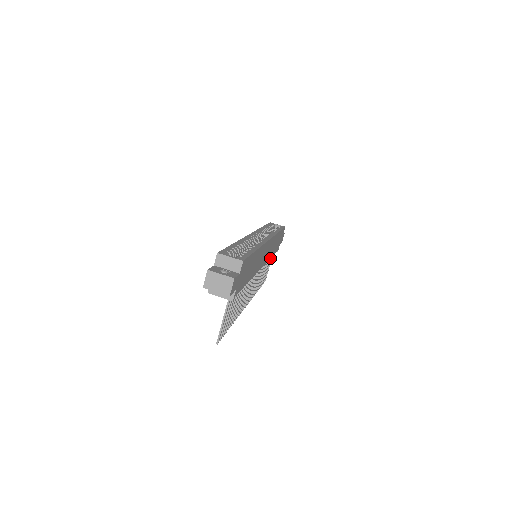
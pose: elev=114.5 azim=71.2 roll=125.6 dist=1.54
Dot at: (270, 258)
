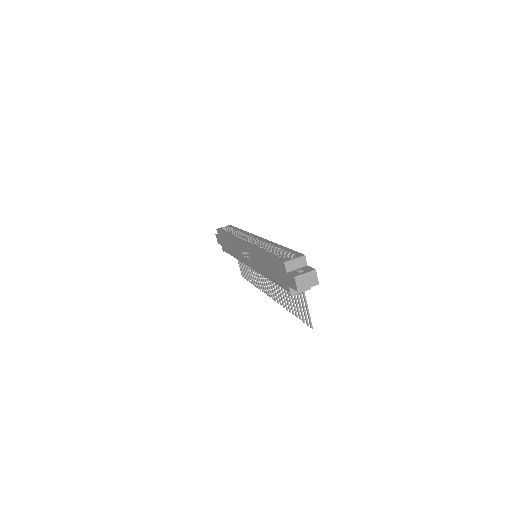
Dot at: occluded
